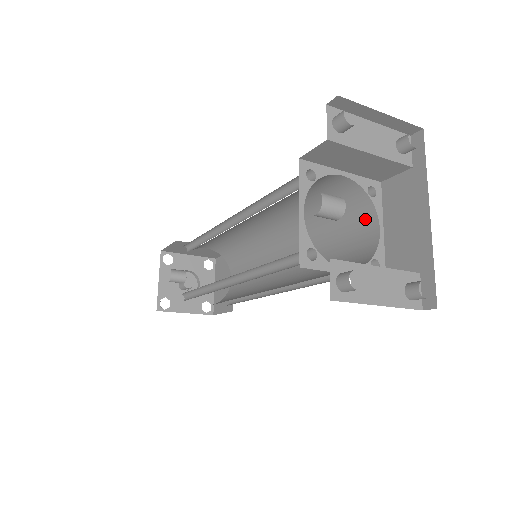
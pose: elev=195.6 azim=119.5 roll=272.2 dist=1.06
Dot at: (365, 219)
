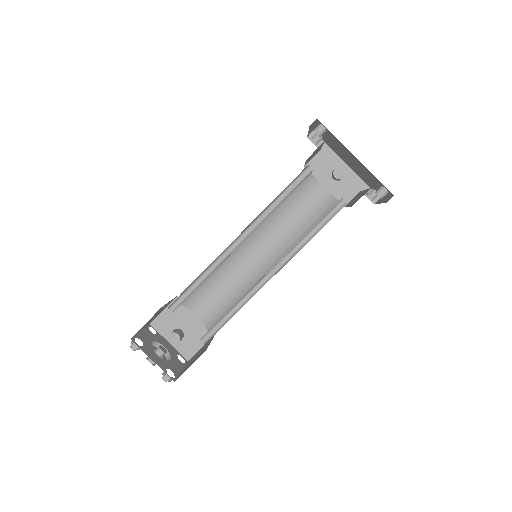
Dot at: (311, 188)
